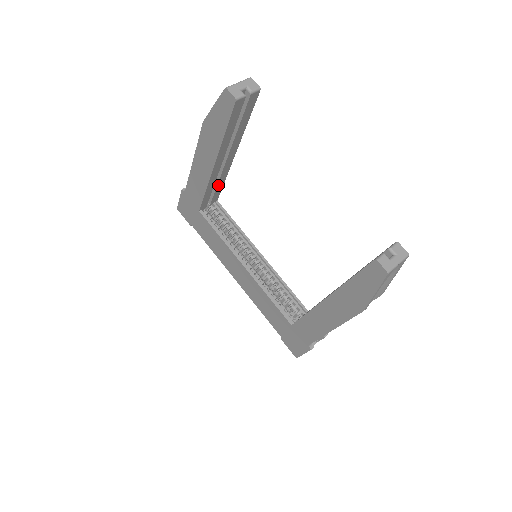
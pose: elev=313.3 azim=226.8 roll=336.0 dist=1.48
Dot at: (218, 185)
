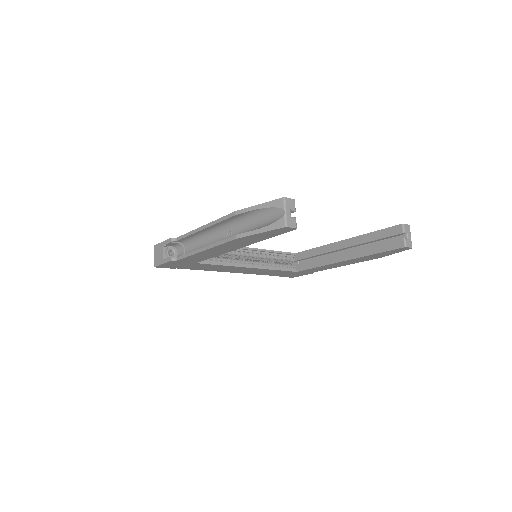
Dot at: occluded
